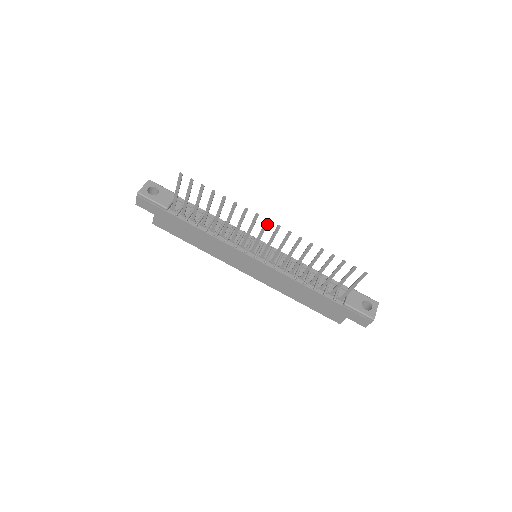
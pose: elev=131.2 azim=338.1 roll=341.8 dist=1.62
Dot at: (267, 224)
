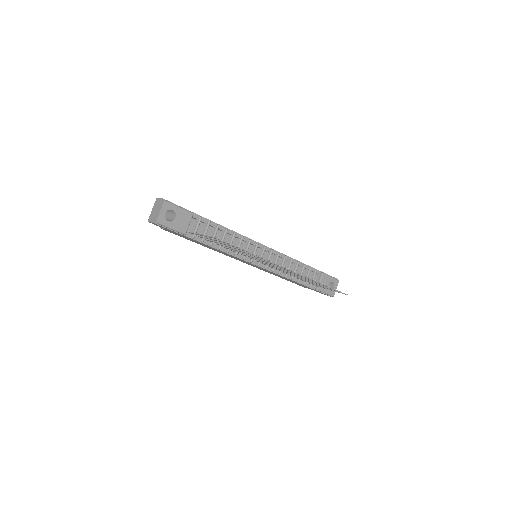
Dot at: (285, 268)
